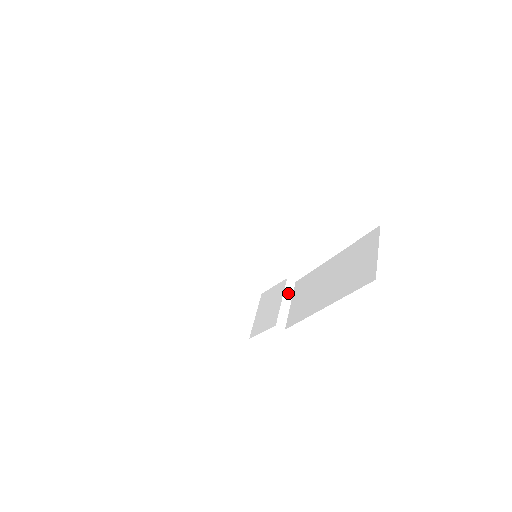
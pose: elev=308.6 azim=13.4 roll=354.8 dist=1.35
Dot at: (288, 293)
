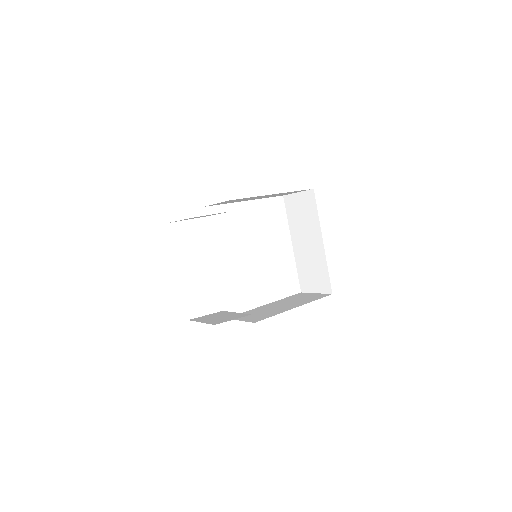
Dot at: occluded
